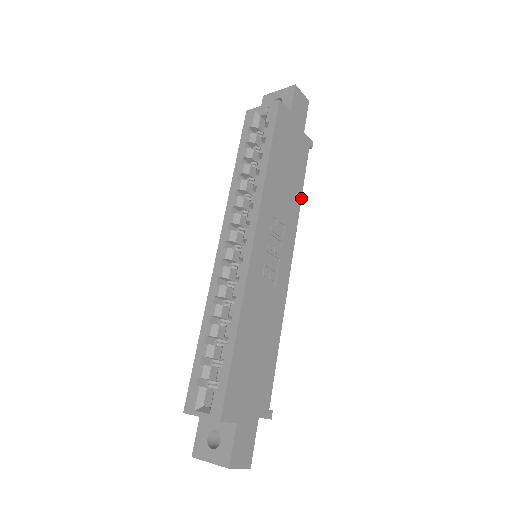
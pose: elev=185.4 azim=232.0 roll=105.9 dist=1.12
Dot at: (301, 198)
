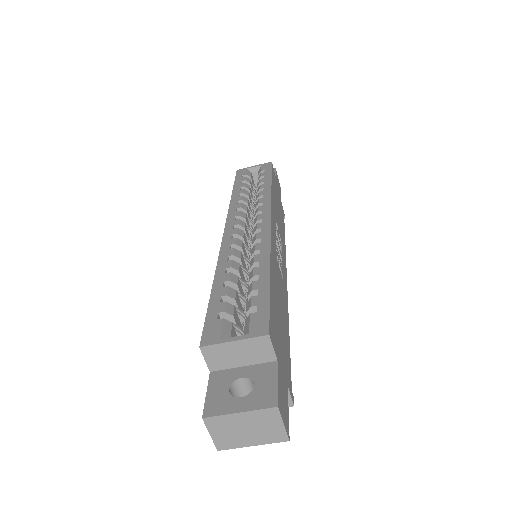
Dot at: occluded
